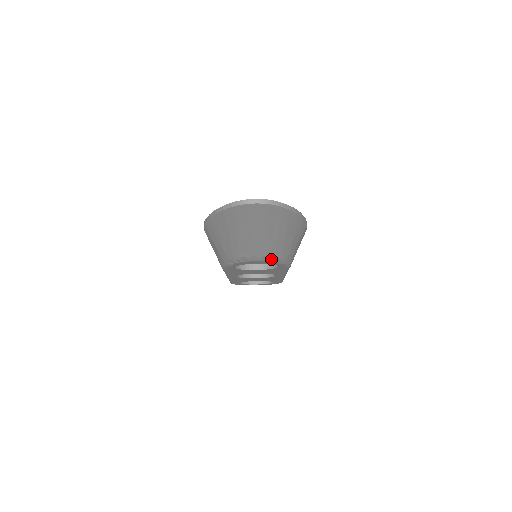
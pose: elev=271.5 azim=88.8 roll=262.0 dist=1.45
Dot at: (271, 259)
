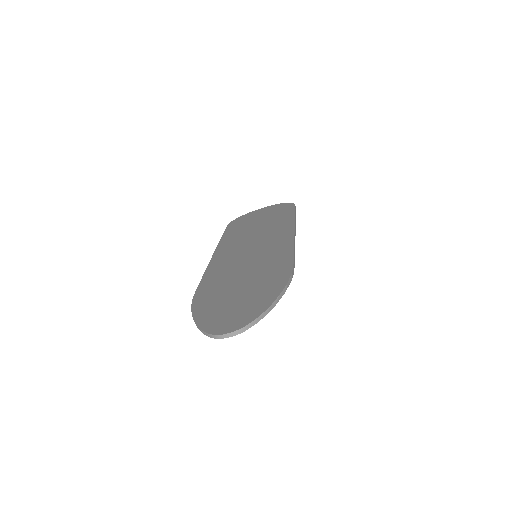
Dot at: occluded
